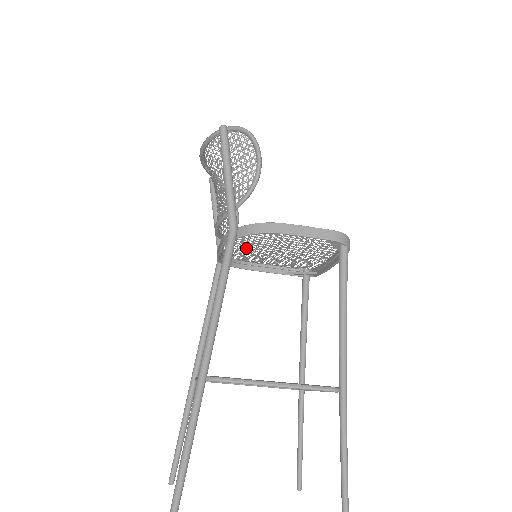
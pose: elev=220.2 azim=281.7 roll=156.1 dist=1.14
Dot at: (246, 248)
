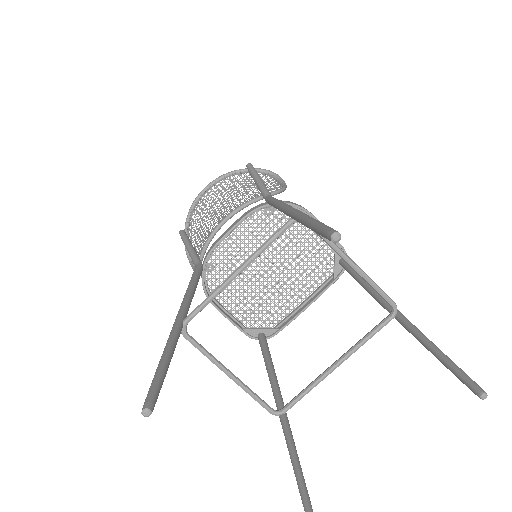
Dot at: (247, 247)
